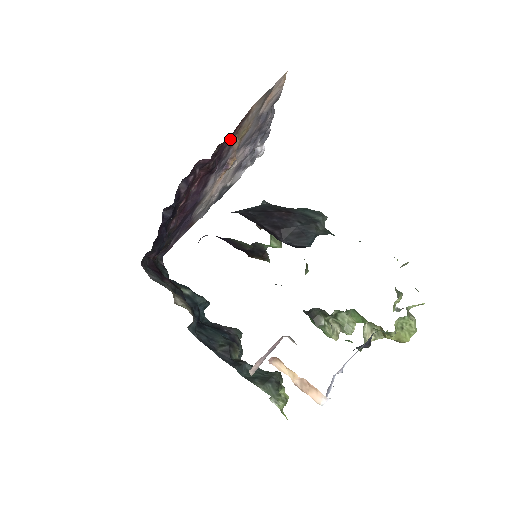
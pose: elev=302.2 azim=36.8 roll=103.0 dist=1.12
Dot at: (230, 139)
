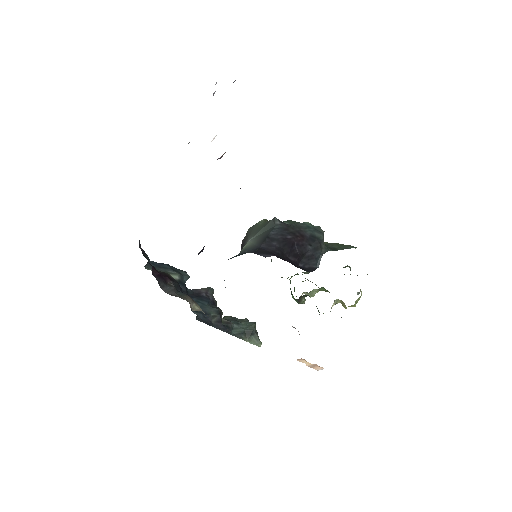
Dot at: occluded
